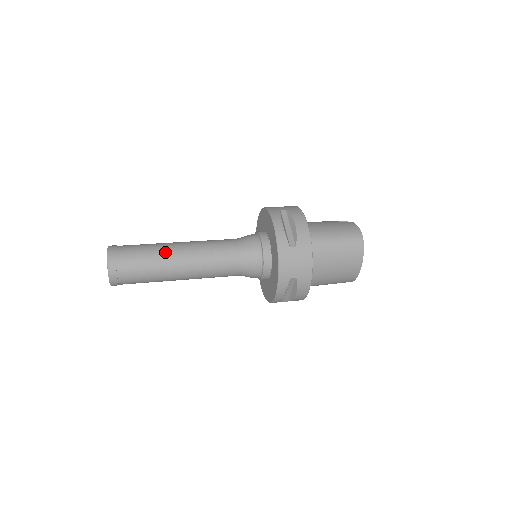
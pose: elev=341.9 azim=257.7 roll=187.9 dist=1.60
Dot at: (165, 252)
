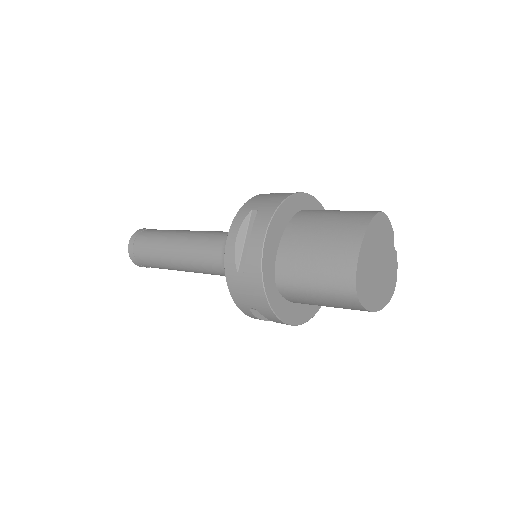
Dot at: occluded
